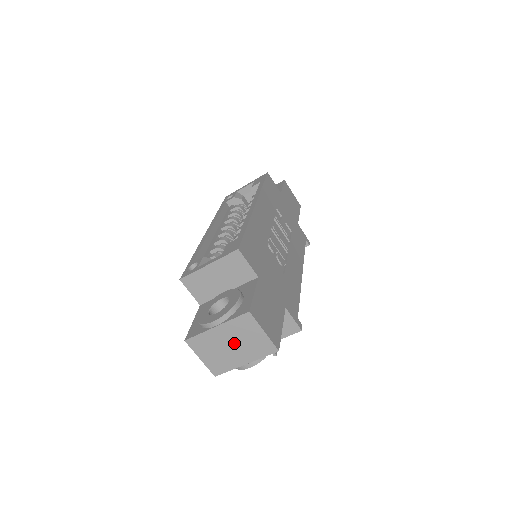
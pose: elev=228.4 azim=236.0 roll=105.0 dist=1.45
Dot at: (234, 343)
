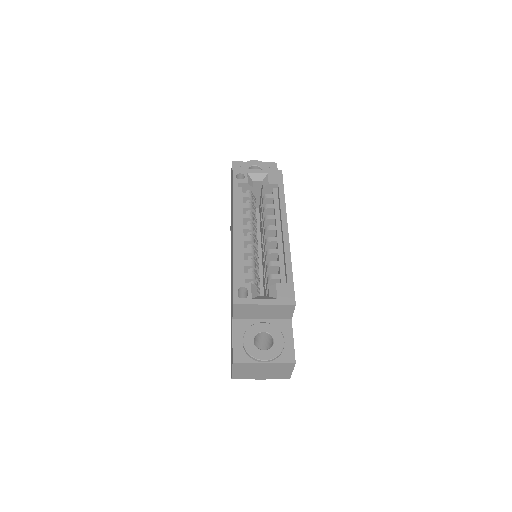
Dot at: (266, 371)
